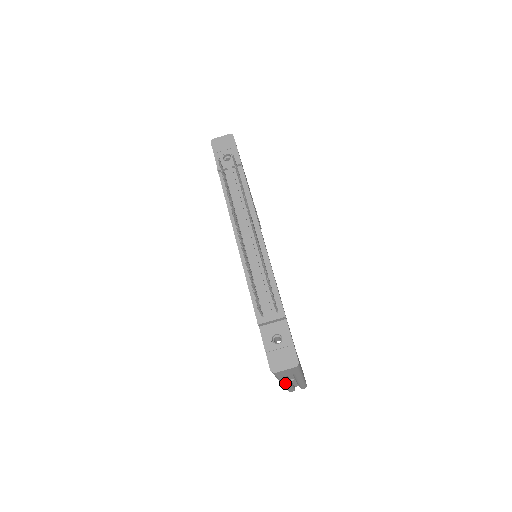
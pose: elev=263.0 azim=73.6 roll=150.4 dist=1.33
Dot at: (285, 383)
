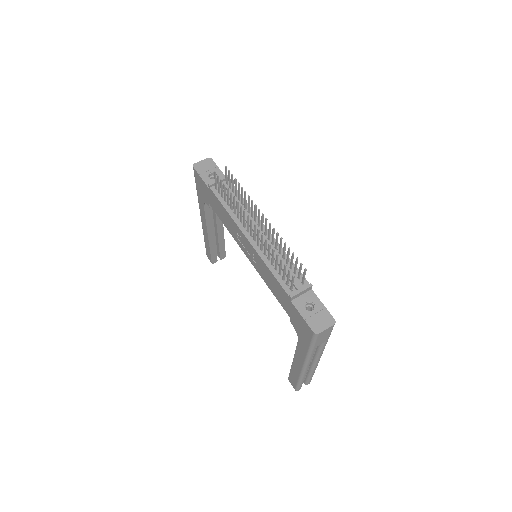
Dot at: (308, 364)
